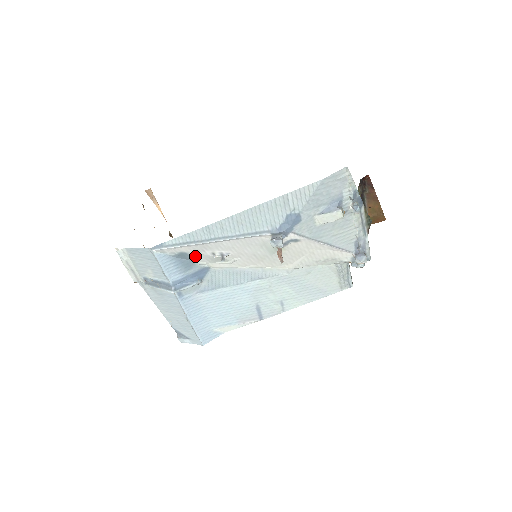
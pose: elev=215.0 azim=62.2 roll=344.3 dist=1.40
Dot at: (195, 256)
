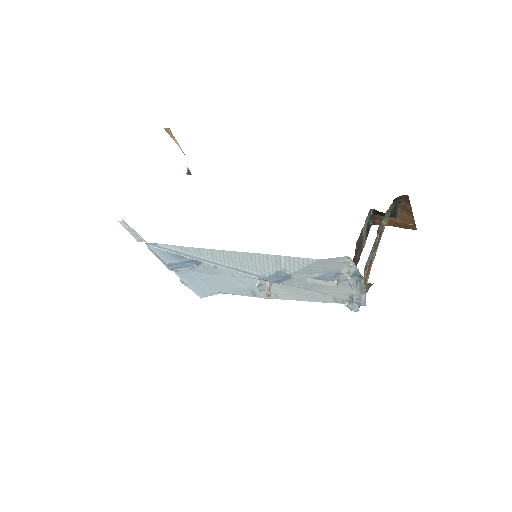
Dot at: occluded
